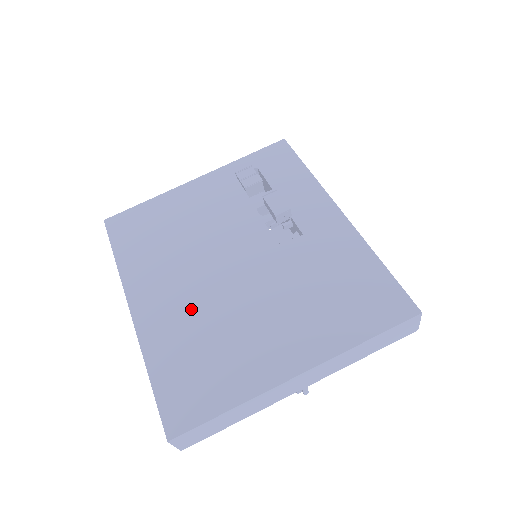
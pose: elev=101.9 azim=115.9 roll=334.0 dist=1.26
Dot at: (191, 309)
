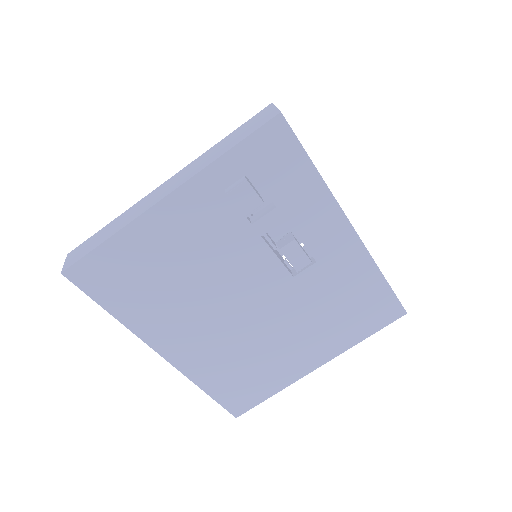
Dot at: (222, 345)
